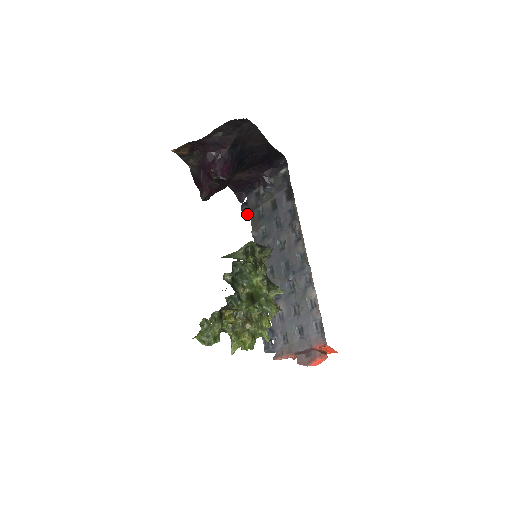
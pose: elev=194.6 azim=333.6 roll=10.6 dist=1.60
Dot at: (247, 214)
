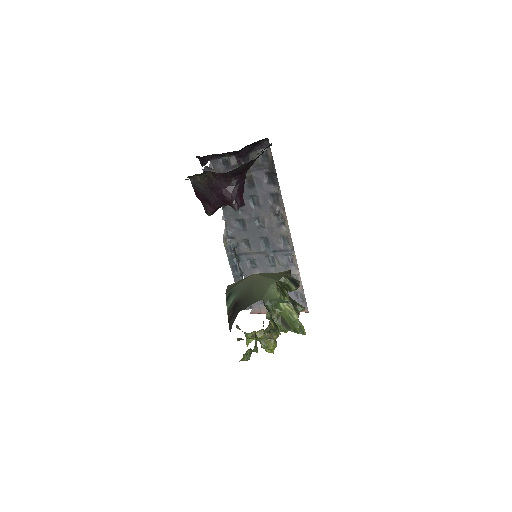
Dot at: occluded
